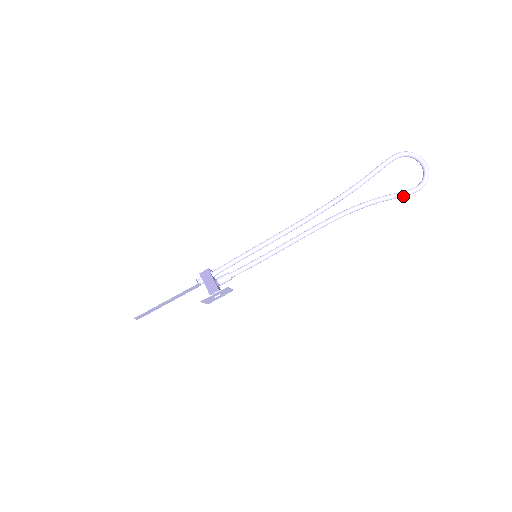
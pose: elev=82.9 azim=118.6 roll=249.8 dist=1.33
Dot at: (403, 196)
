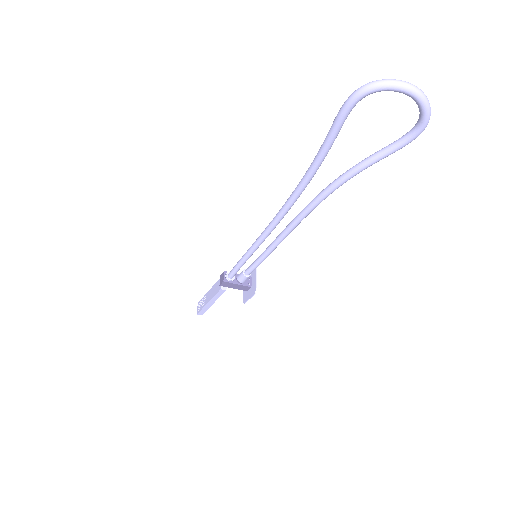
Dot at: (397, 150)
